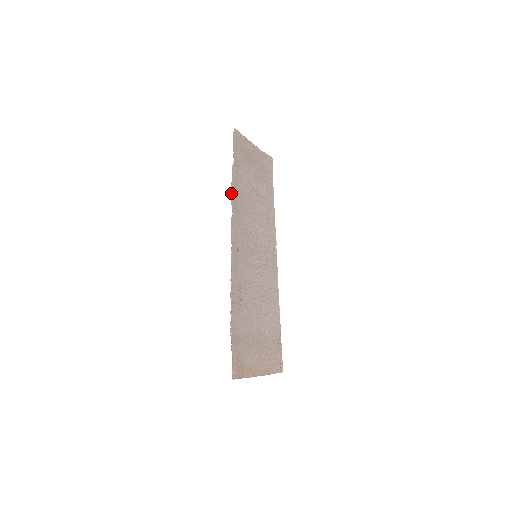
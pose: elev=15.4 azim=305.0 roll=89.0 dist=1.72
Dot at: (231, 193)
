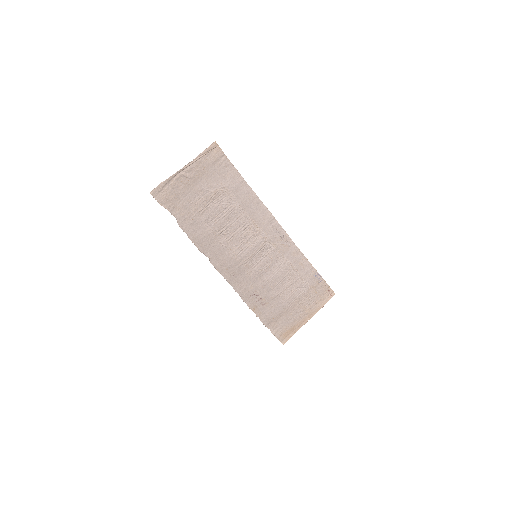
Dot at: (195, 245)
